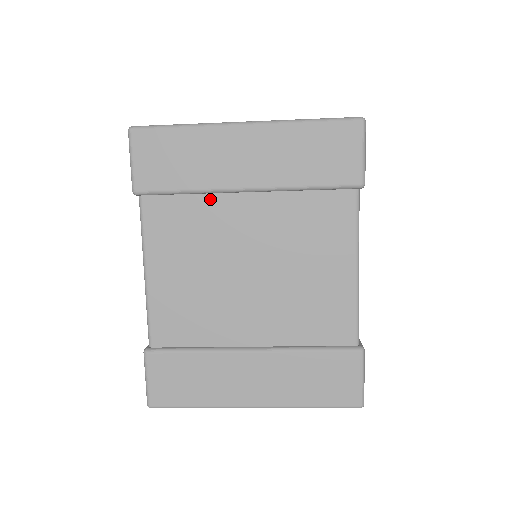
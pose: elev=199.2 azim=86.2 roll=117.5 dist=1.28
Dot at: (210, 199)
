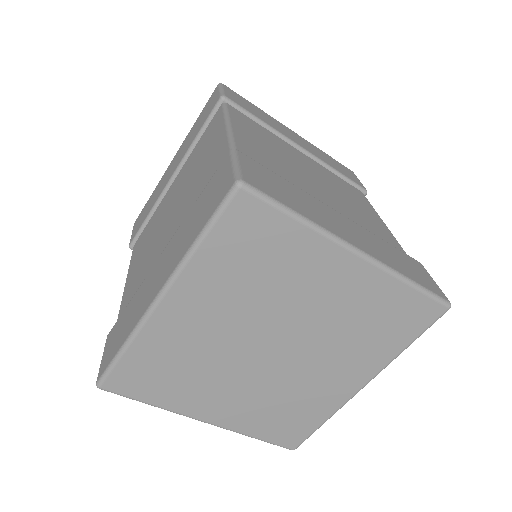
Dot at: (159, 207)
